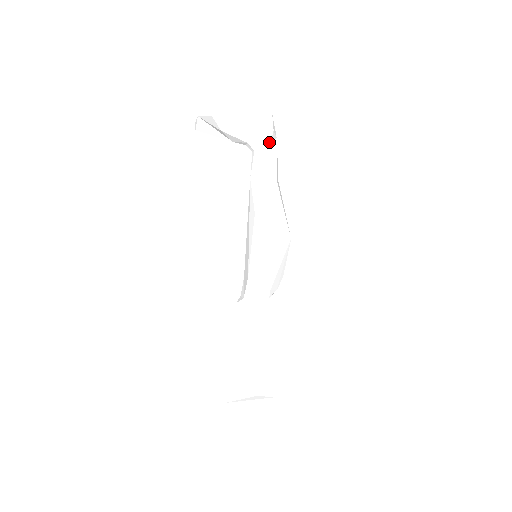
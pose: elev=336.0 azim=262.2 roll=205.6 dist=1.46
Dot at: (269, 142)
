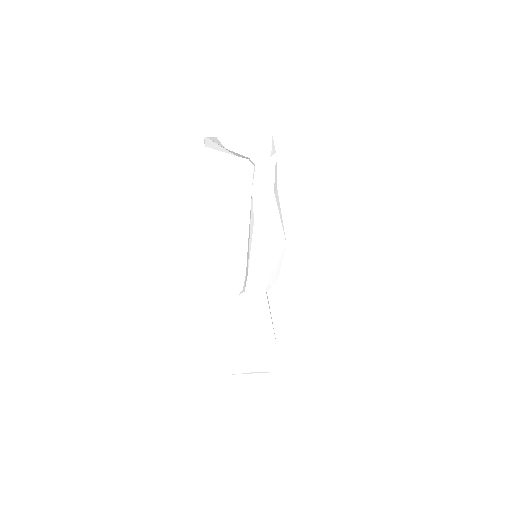
Dot at: (268, 157)
